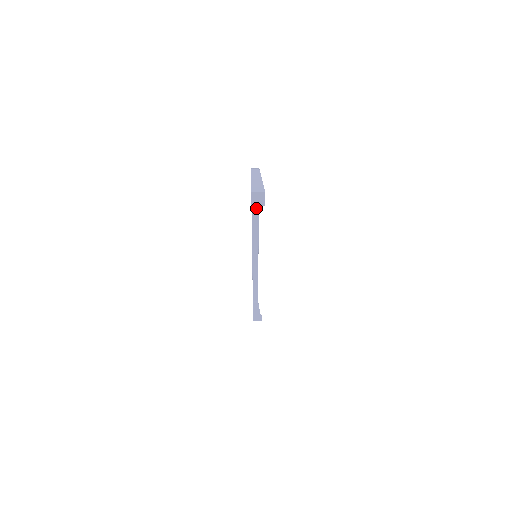
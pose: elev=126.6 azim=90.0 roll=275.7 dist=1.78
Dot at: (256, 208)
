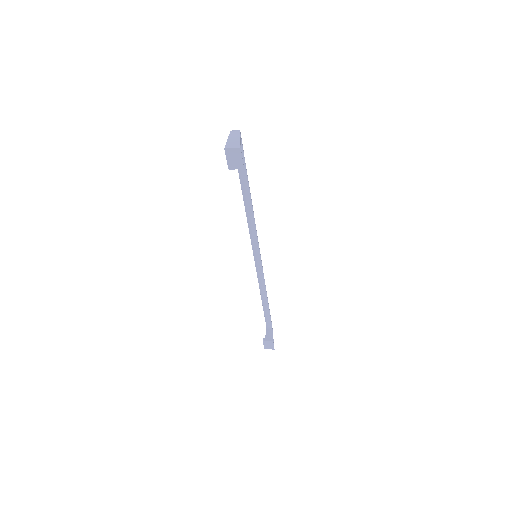
Dot at: (246, 188)
